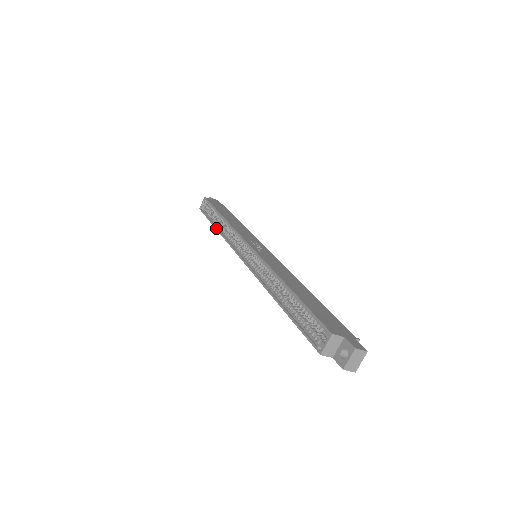
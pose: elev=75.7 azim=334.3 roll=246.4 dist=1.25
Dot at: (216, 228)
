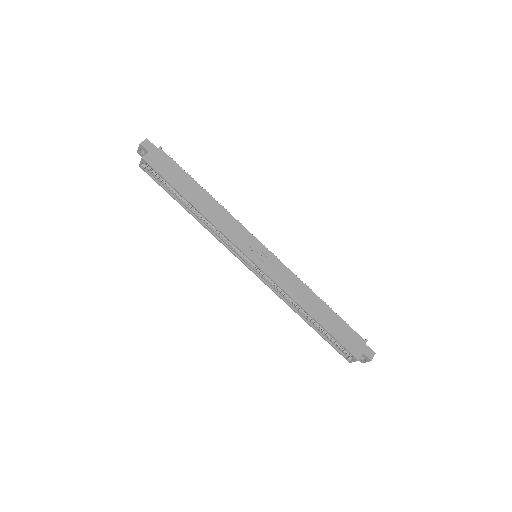
Dot at: occluded
